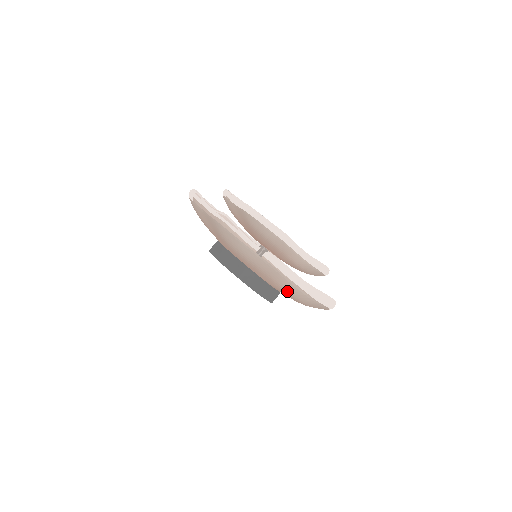
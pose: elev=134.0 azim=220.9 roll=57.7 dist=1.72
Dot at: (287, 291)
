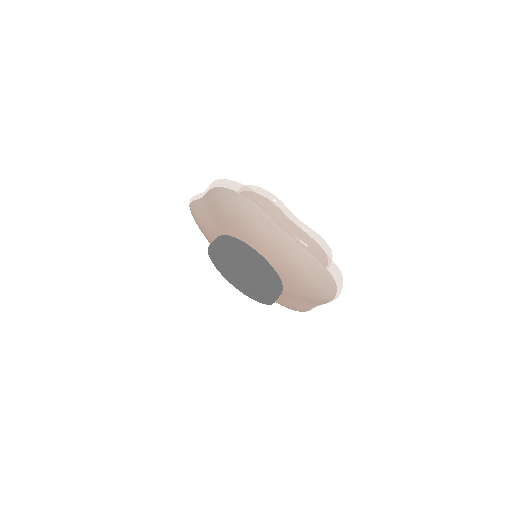
Dot at: (288, 258)
